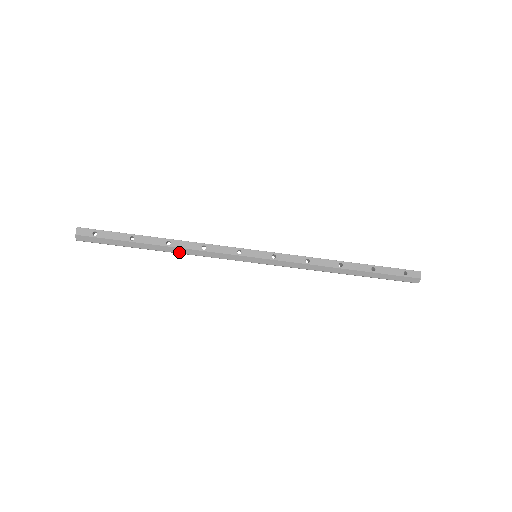
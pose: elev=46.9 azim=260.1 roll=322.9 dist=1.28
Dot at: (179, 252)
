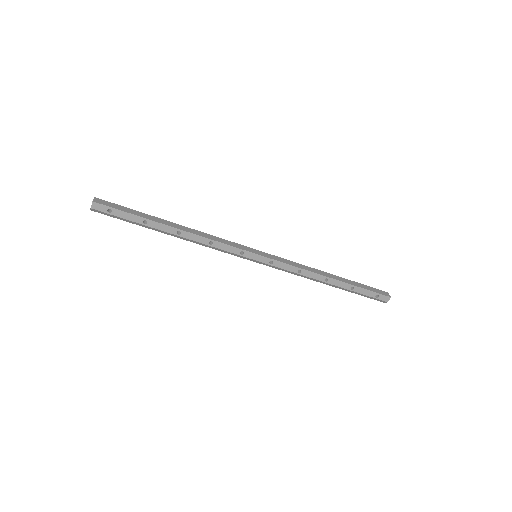
Dot at: (187, 240)
